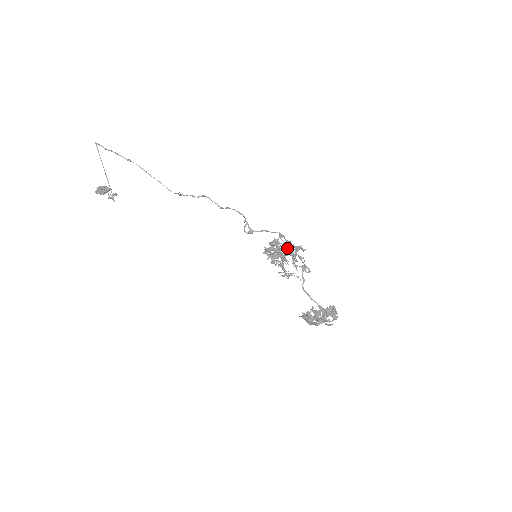
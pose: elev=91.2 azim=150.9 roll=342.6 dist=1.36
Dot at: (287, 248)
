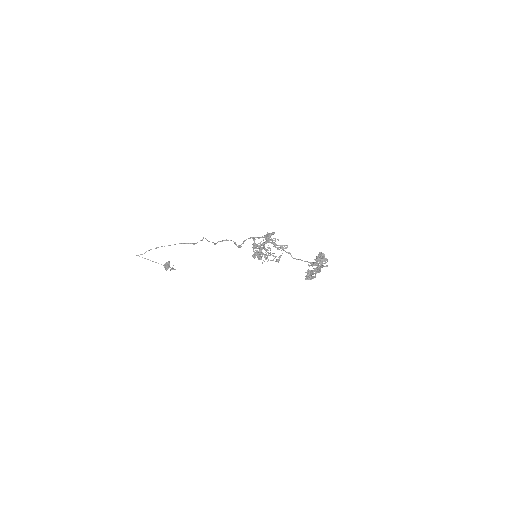
Dot at: occluded
